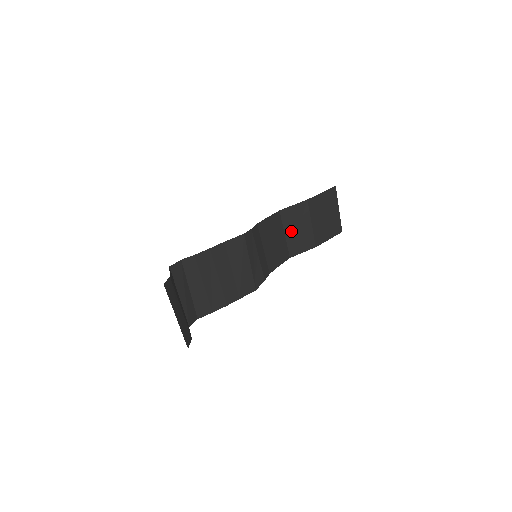
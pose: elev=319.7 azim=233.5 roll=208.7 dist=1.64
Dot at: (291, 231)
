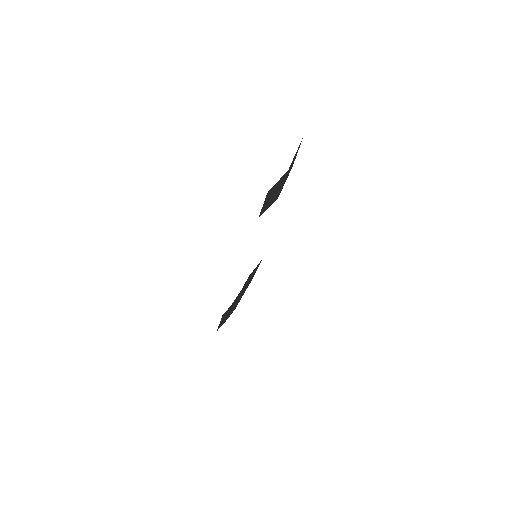
Dot at: (267, 200)
